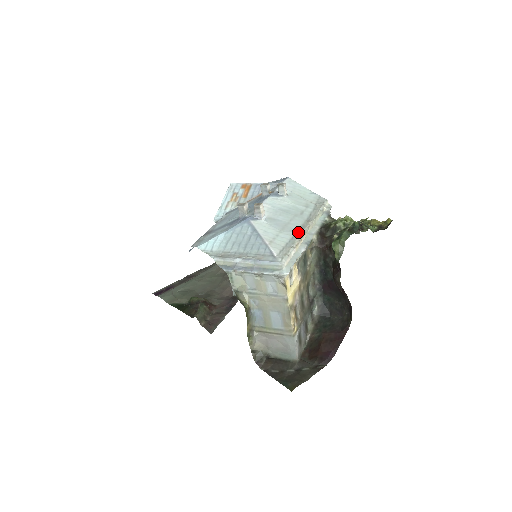
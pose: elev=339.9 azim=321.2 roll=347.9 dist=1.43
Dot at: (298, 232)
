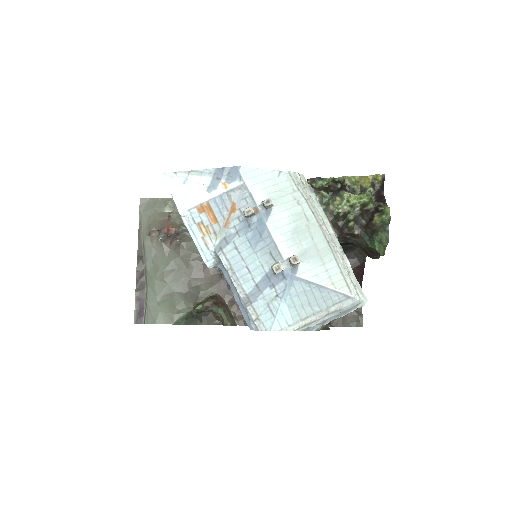
Dot at: (332, 250)
